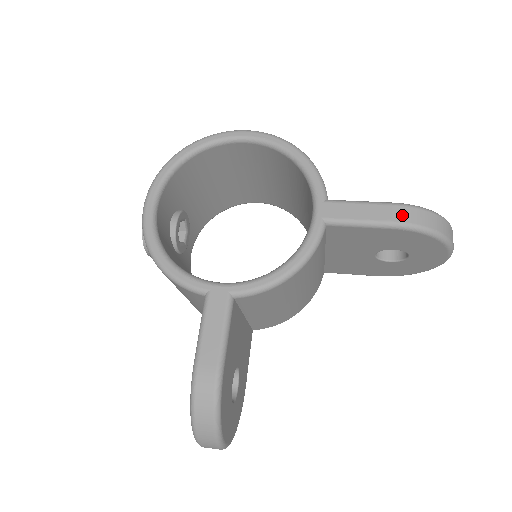
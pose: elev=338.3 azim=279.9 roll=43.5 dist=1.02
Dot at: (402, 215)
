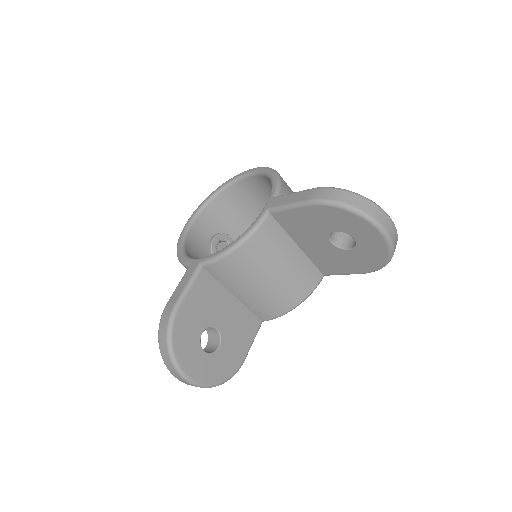
Dot at: (315, 194)
